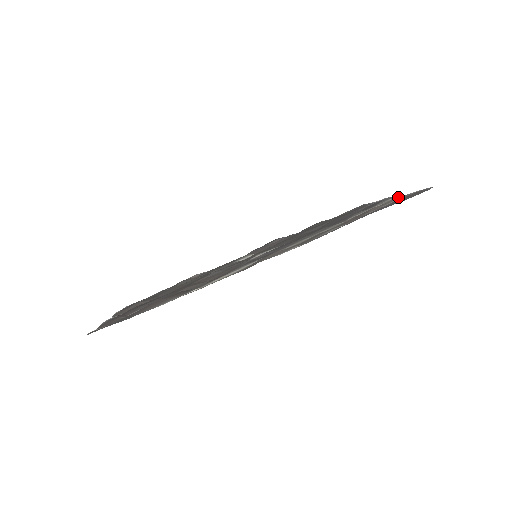
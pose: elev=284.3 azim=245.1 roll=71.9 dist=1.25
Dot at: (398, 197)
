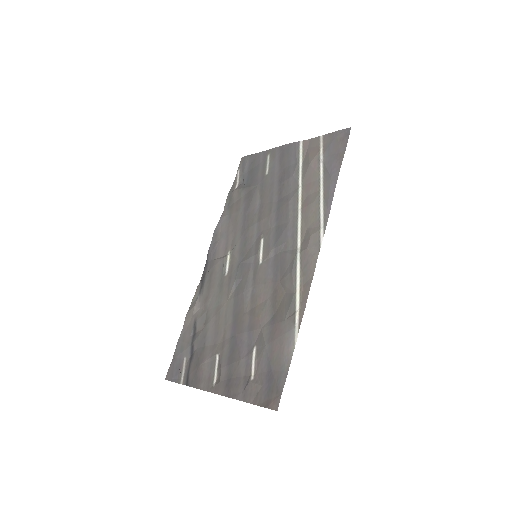
Dot at: (306, 143)
